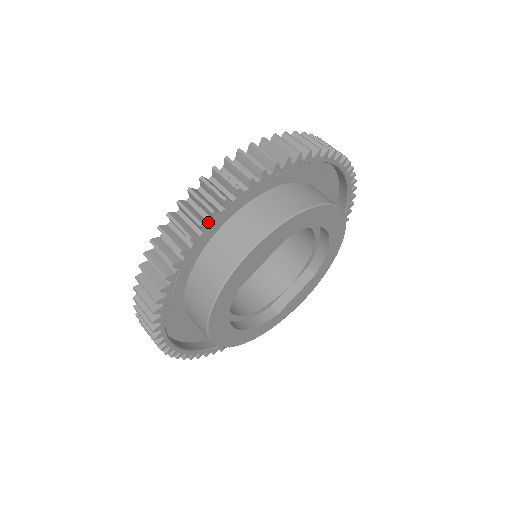
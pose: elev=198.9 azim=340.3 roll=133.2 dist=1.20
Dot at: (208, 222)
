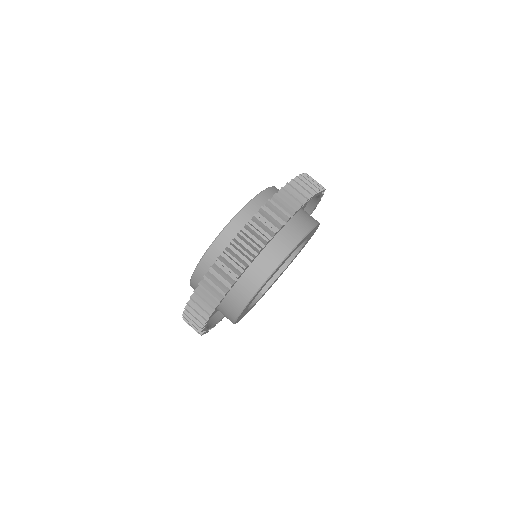
Dot at: (261, 247)
